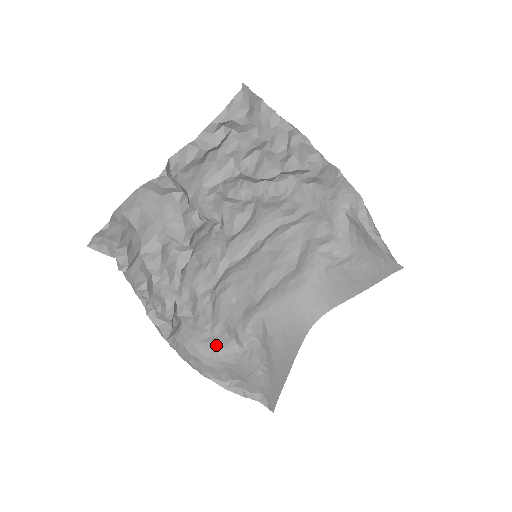
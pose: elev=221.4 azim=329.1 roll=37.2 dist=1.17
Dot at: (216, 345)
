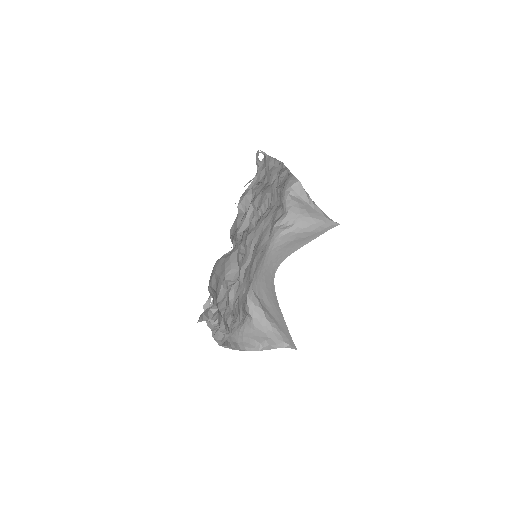
Dot at: (239, 326)
